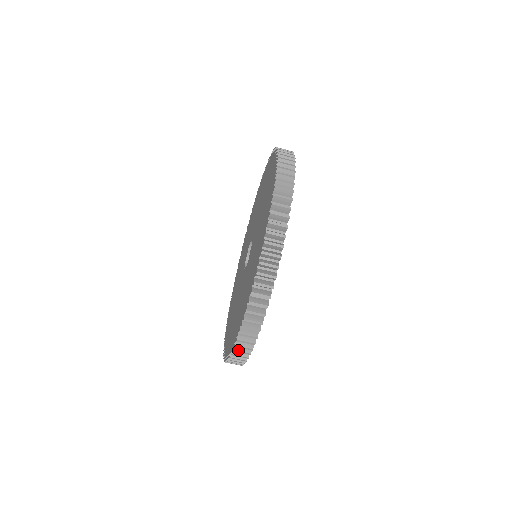
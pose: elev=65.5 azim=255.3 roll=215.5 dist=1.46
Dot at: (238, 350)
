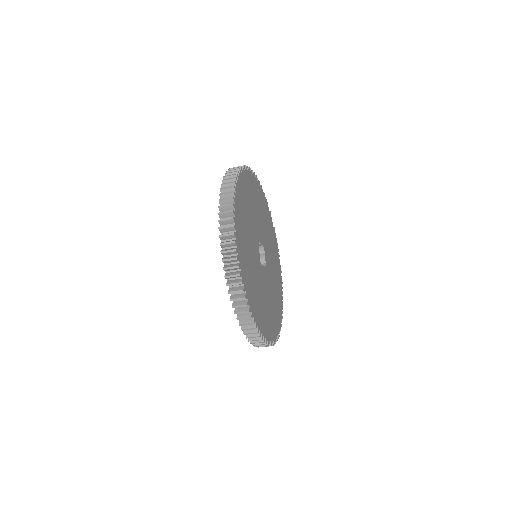
Dot at: occluded
